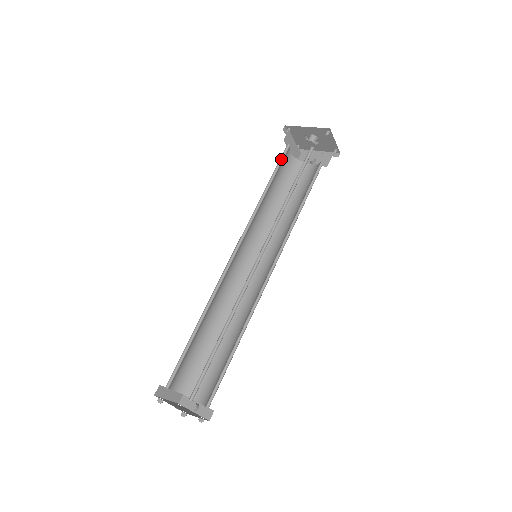
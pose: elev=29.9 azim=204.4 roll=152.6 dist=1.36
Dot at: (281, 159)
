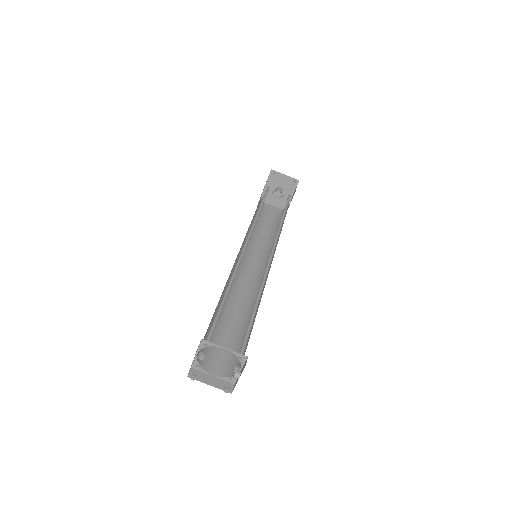
Dot at: occluded
